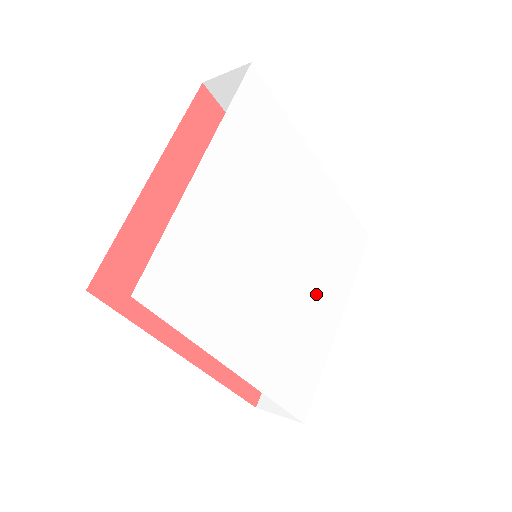
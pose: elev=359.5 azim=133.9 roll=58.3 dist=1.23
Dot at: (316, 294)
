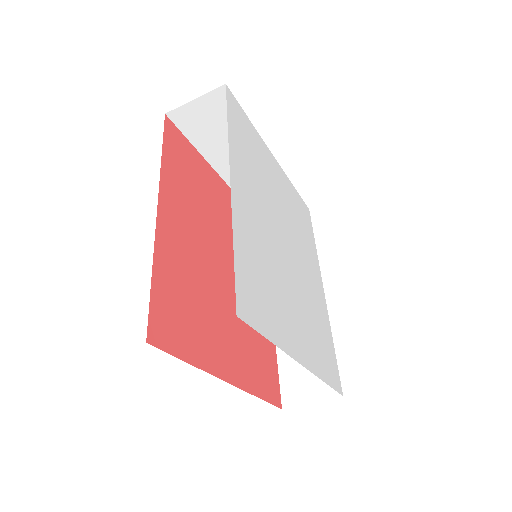
Dot at: (295, 307)
